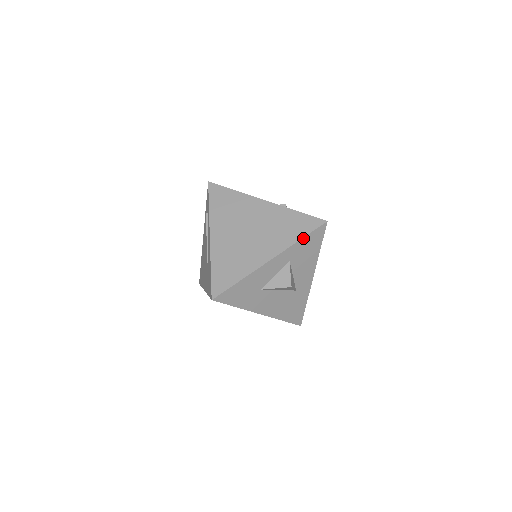
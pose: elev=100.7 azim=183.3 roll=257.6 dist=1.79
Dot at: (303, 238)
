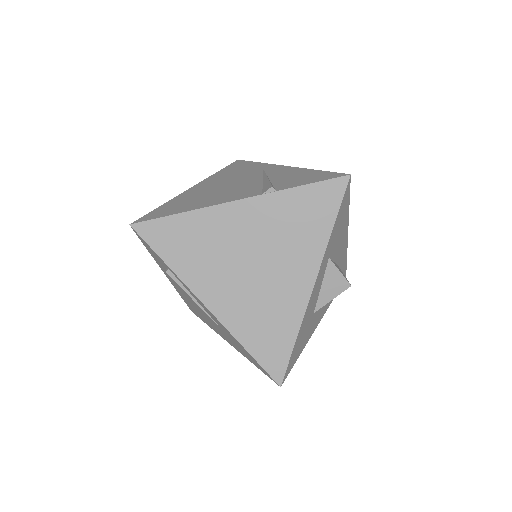
Dot at: (334, 223)
